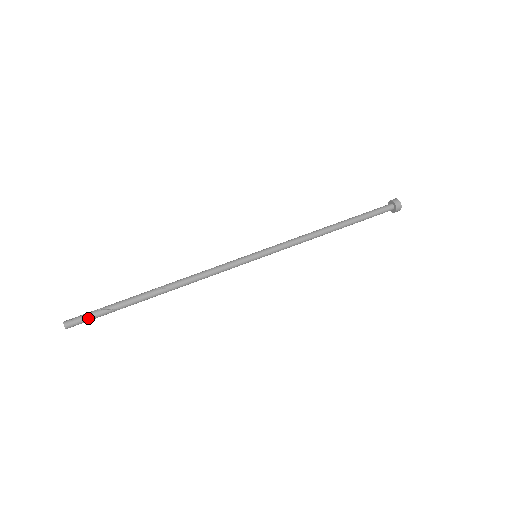
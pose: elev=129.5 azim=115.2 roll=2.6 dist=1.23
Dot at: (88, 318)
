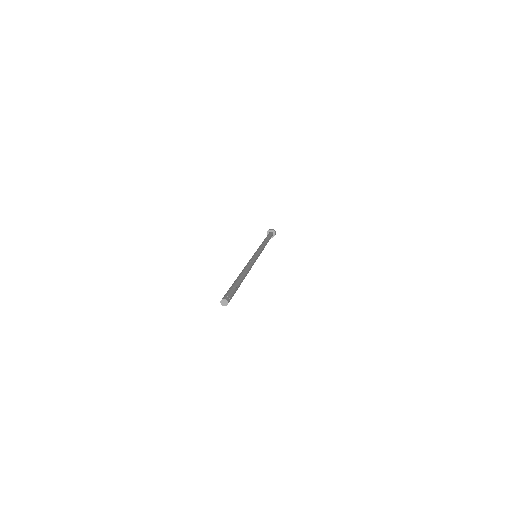
Dot at: (232, 294)
